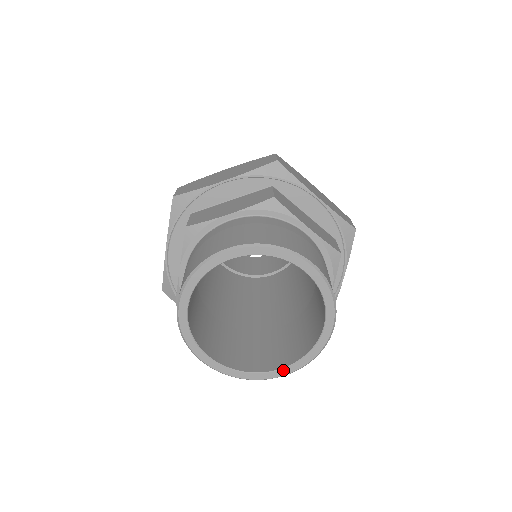
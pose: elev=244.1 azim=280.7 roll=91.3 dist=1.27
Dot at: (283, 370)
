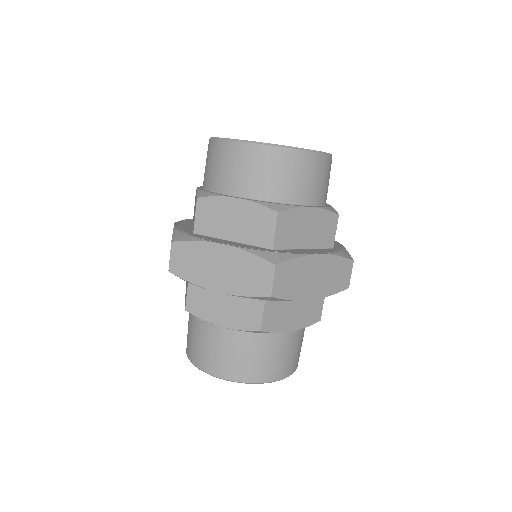
Dot at: occluded
